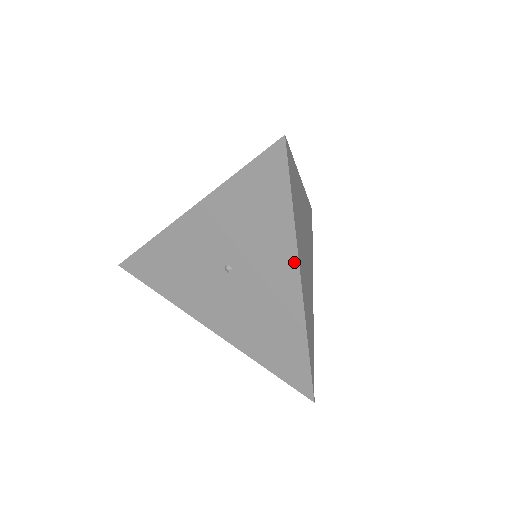
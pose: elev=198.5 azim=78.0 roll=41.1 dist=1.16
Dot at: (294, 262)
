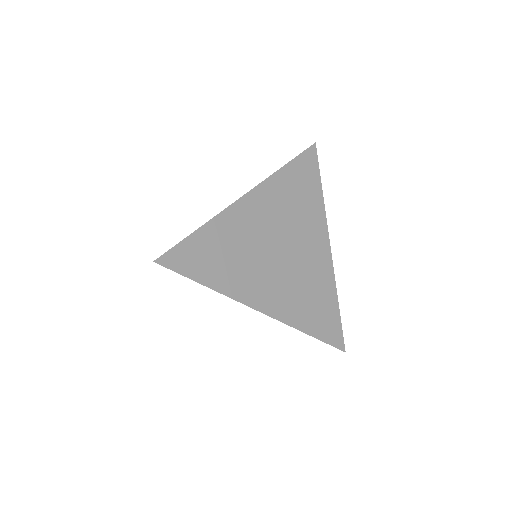
Dot at: occluded
